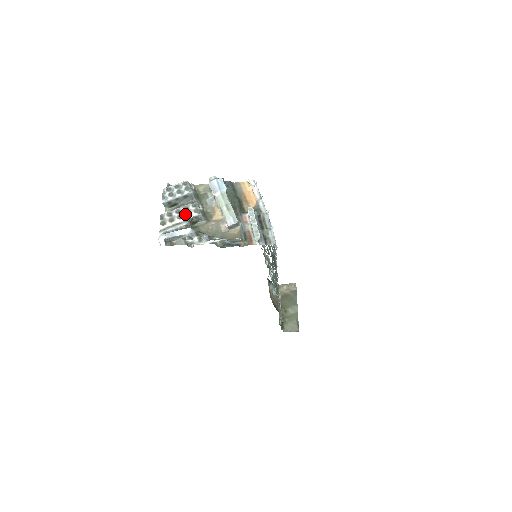
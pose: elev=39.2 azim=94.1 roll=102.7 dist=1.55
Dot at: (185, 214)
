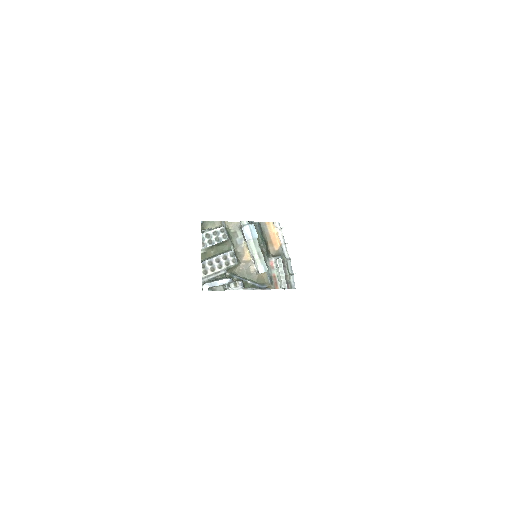
Dot at: (224, 264)
